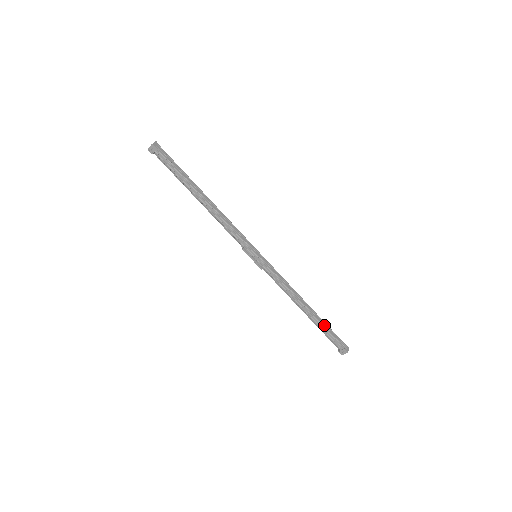
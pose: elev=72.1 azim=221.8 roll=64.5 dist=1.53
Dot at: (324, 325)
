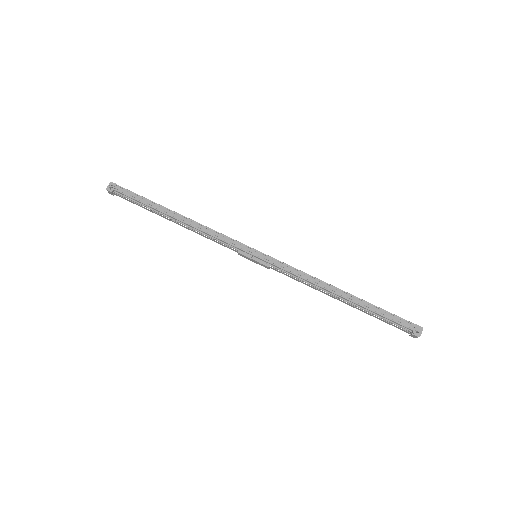
Dot at: (373, 306)
